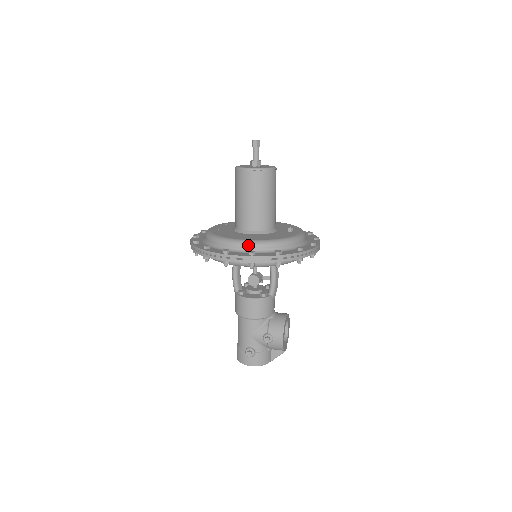
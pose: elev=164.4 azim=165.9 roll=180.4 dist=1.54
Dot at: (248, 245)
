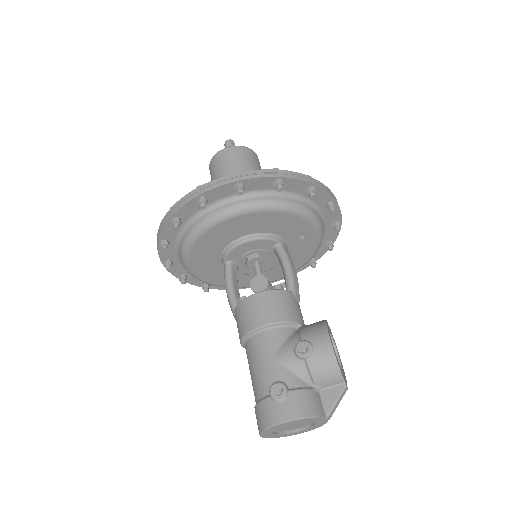
Dot at: occluded
